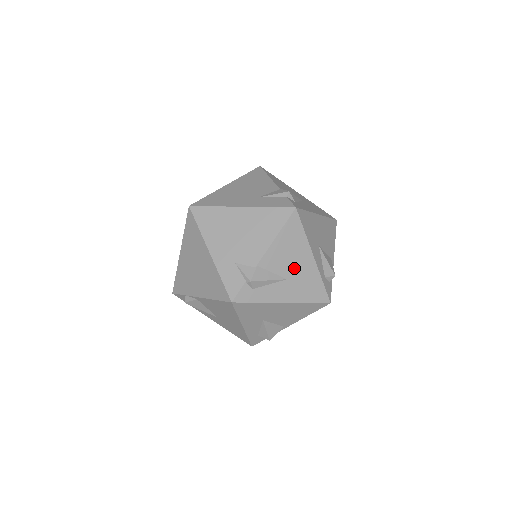
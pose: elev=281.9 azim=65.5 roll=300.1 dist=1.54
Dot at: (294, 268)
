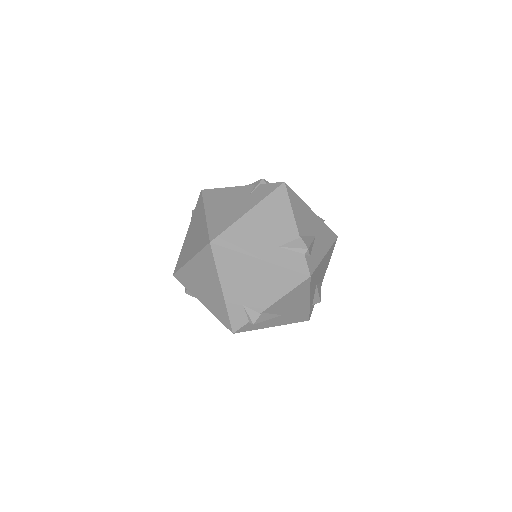
Dot at: (291, 308)
